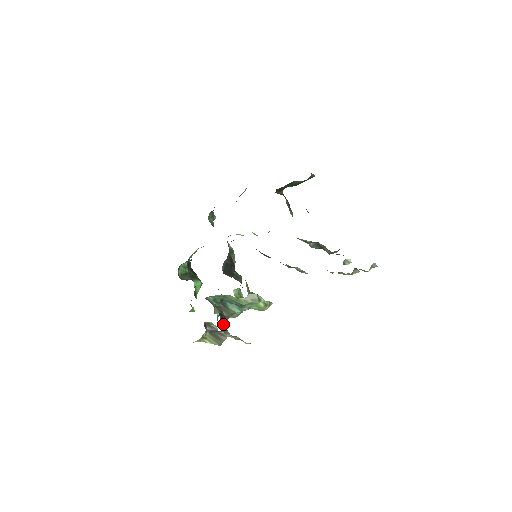
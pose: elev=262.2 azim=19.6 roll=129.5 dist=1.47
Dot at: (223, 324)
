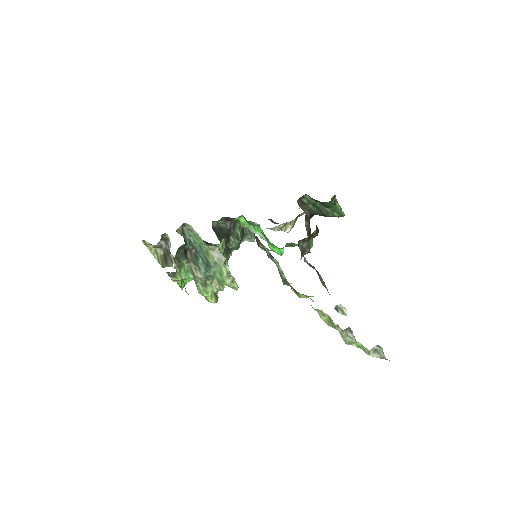
Dot at: (180, 256)
